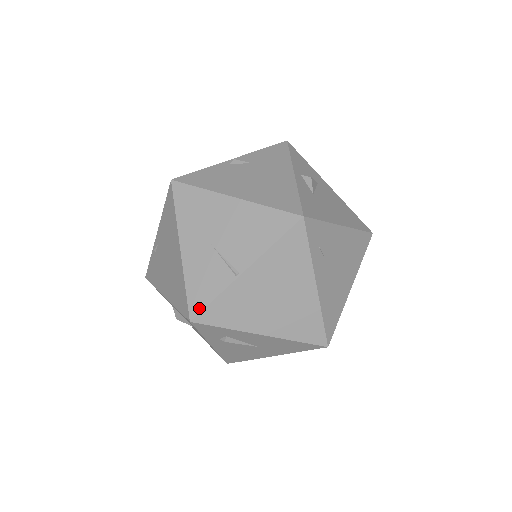
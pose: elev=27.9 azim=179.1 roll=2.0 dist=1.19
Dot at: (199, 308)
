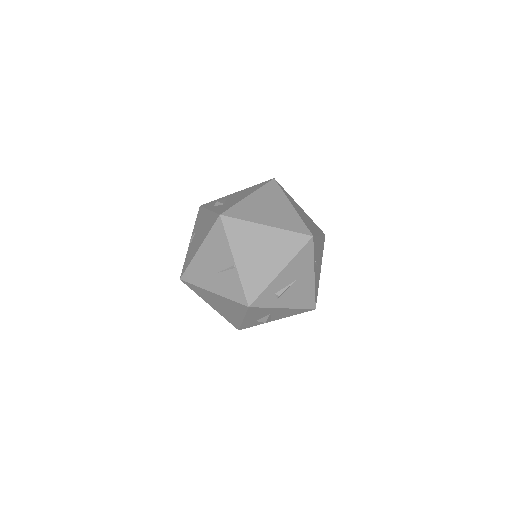
Dot at: (244, 298)
